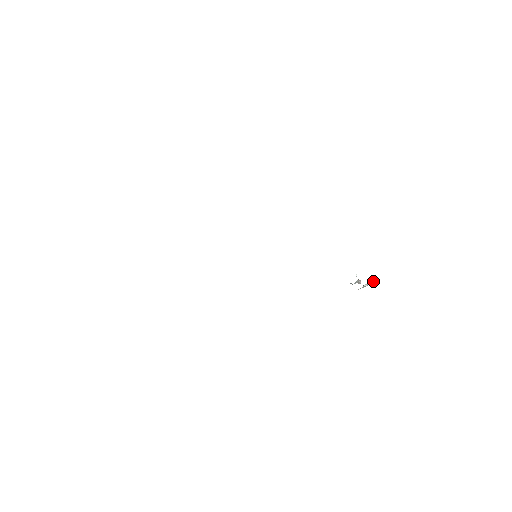
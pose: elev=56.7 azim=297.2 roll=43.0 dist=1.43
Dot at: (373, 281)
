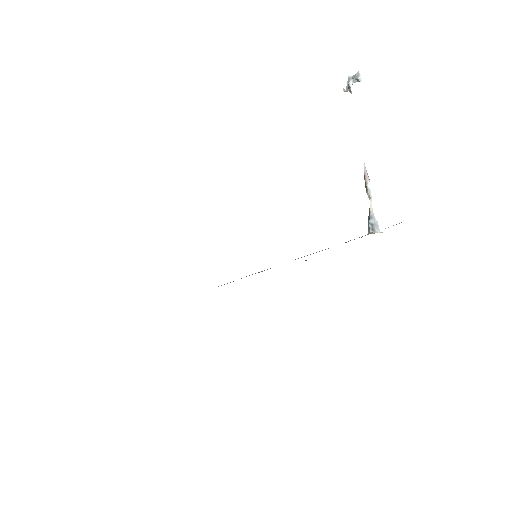
Dot at: (359, 78)
